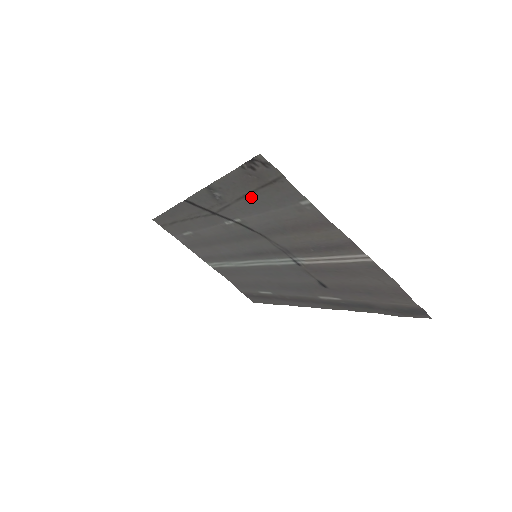
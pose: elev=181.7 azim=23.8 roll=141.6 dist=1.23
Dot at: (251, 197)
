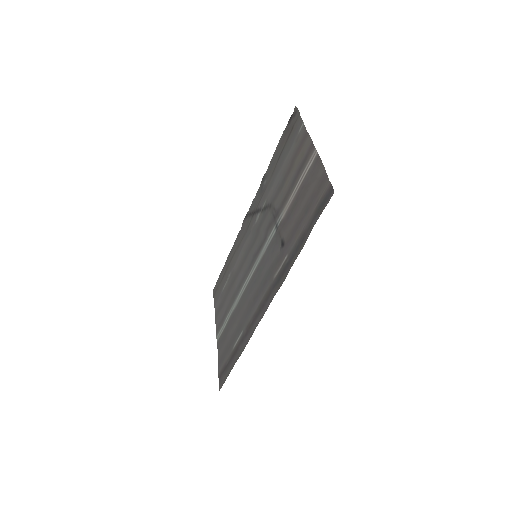
Dot at: (280, 159)
